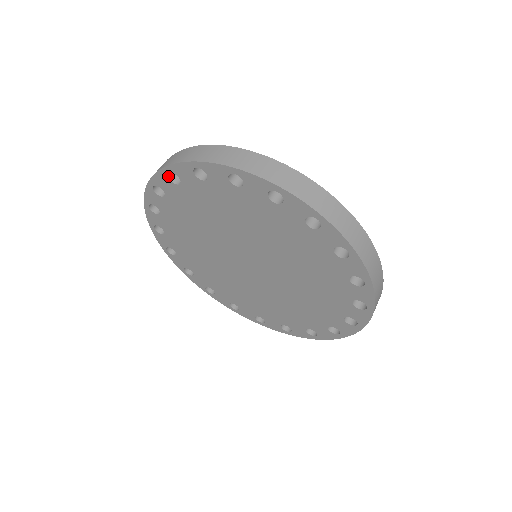
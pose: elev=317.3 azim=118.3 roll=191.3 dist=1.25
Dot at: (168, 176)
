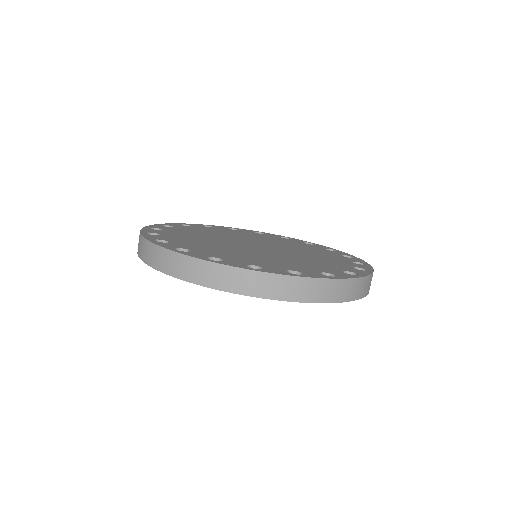
Dot at: occluded
